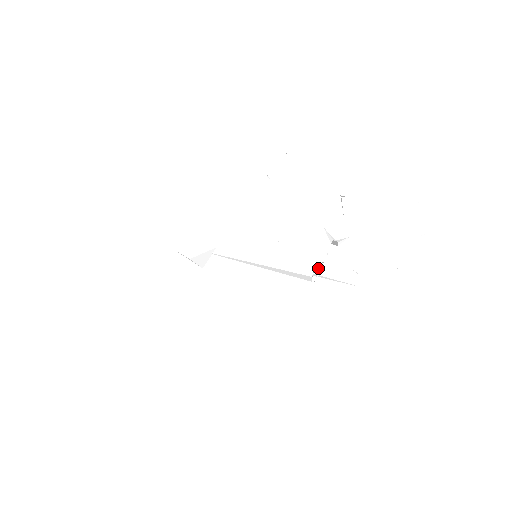
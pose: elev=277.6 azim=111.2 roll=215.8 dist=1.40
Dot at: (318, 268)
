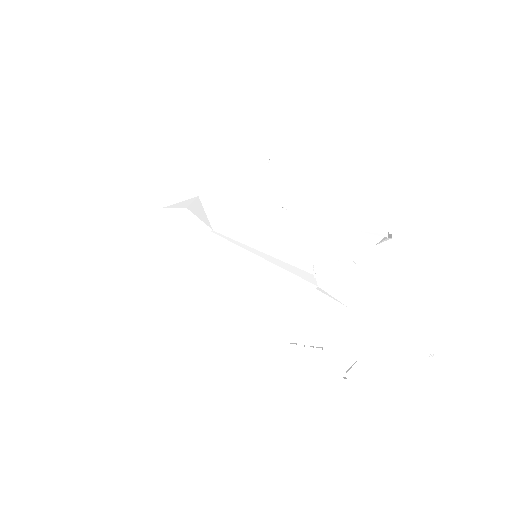
Dot at: (317, 289)
